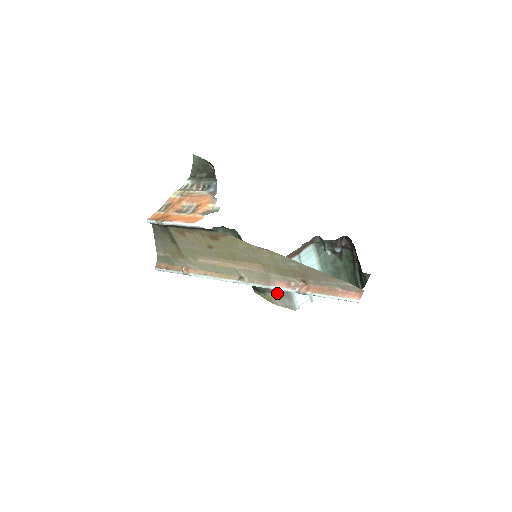
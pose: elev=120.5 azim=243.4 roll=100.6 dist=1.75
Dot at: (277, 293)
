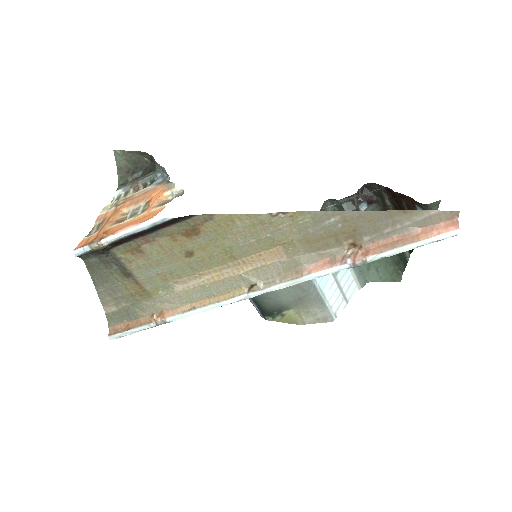
Dot at: (300, 305)
